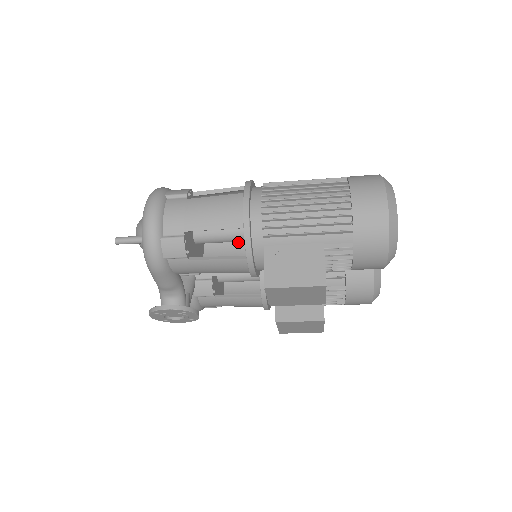
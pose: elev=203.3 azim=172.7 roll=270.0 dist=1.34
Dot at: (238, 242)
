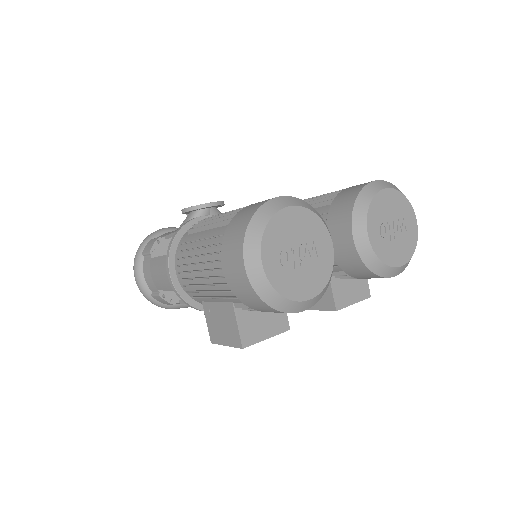
Dot at: occluded
